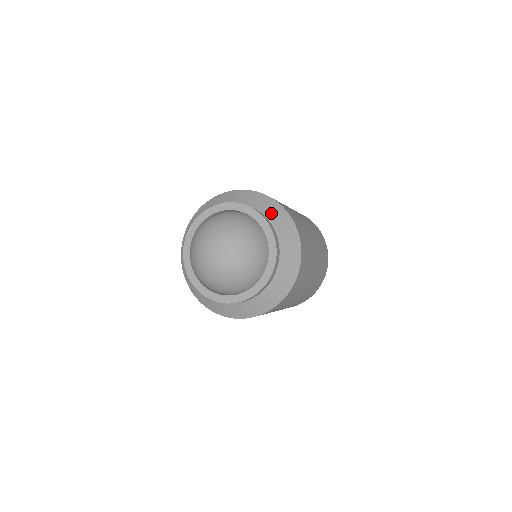
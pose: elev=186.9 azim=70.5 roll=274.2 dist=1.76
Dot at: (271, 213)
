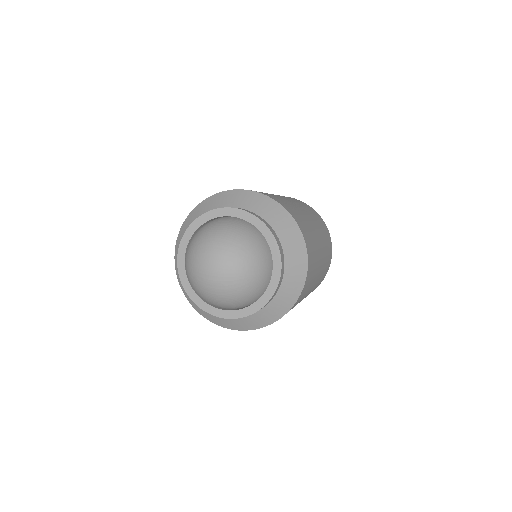
Dot at: (280, 225)
